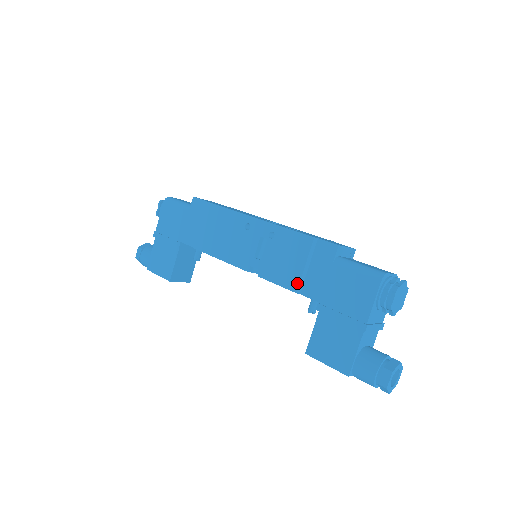
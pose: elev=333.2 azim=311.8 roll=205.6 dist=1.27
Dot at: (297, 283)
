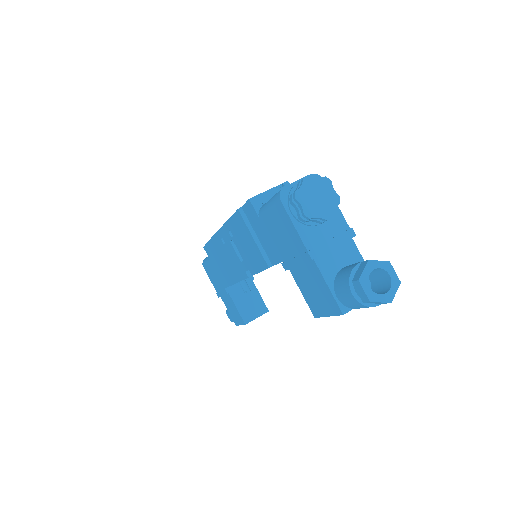
Dot at: (262, 259)
